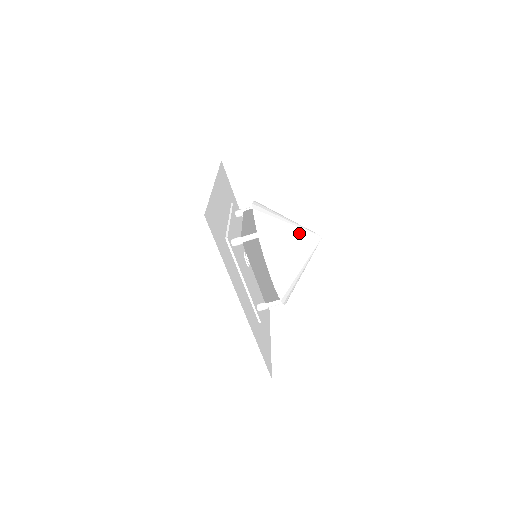
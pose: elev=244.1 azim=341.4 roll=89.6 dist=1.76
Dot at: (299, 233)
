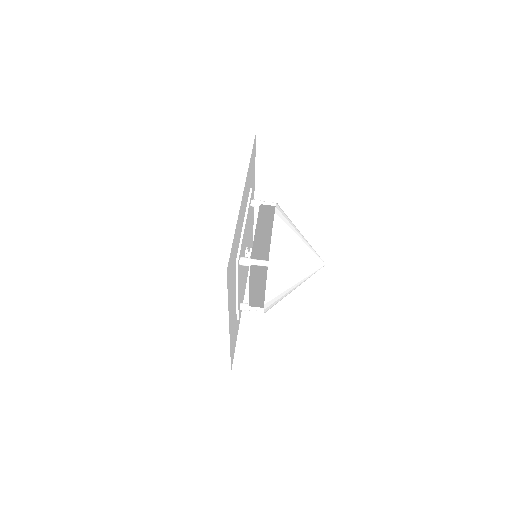
Dot at: (306, 261)
